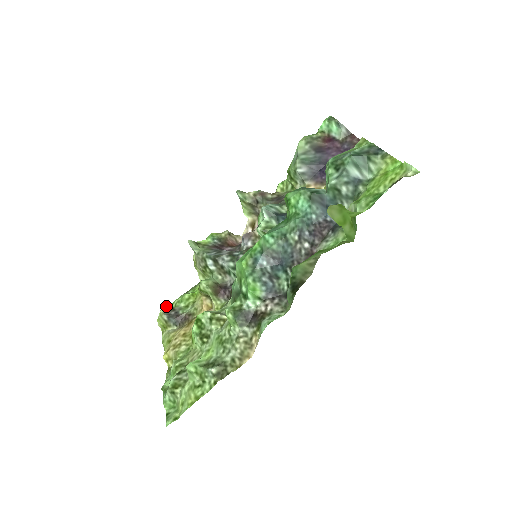
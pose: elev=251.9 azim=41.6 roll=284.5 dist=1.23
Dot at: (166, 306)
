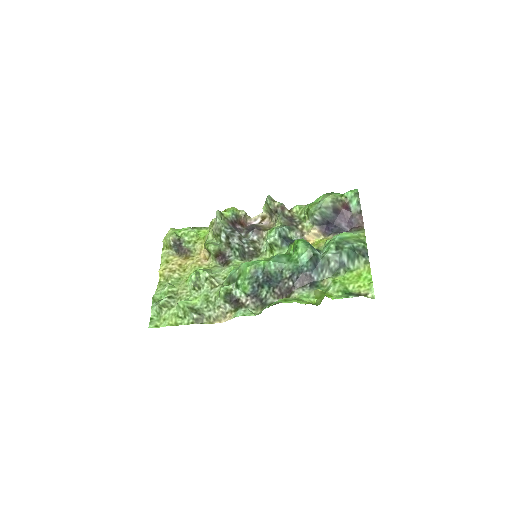
Dot at: (174, 232)
